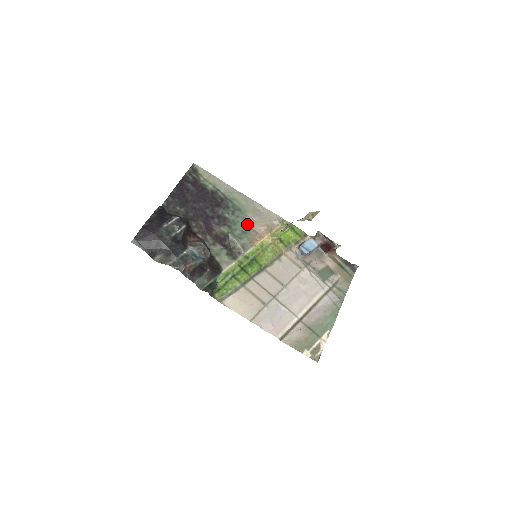
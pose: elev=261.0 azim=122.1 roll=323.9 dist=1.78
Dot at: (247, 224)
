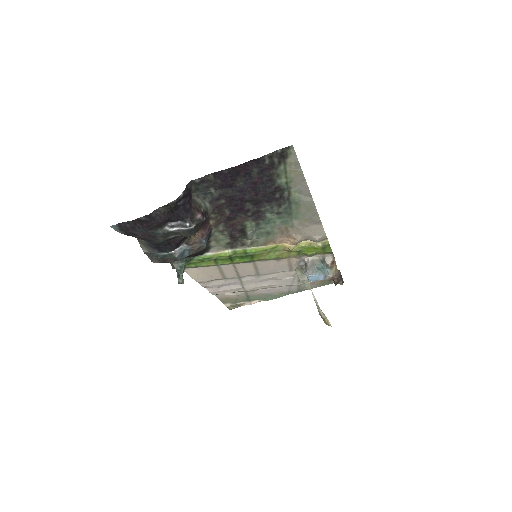
Dot at: (282, 227)
